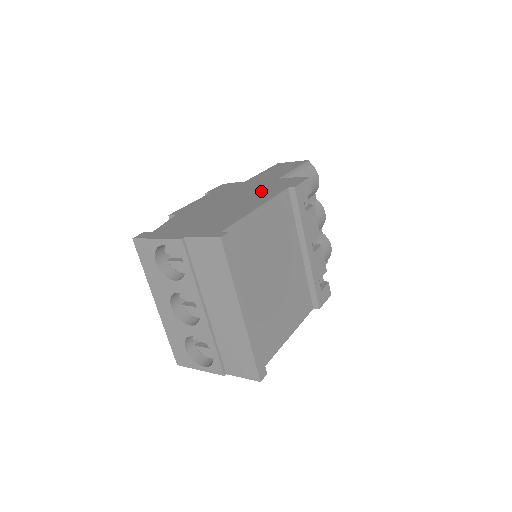
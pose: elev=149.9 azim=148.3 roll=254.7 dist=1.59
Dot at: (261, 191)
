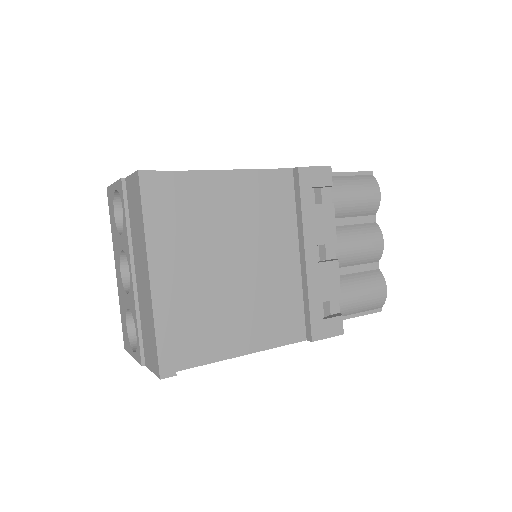
Dot at: occluded
